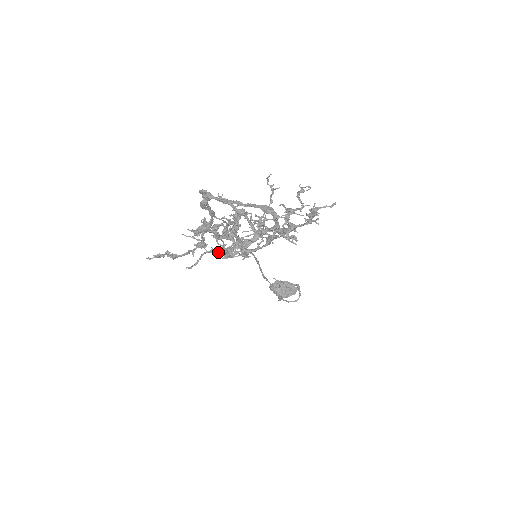
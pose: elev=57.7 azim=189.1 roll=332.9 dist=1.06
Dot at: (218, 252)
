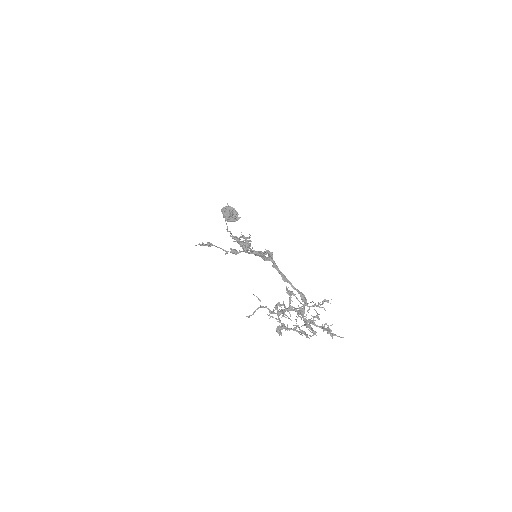
Dot at: (264, 307)
